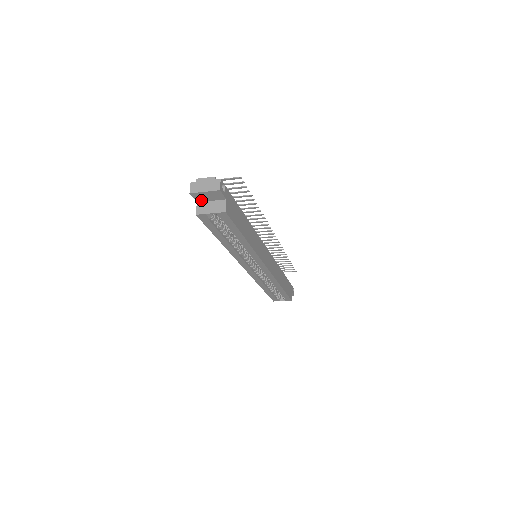
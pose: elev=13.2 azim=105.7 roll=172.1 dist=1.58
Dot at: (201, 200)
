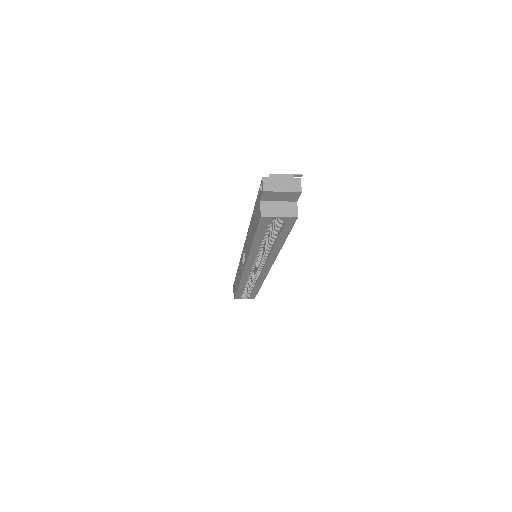
Dot at: (267, 199)
